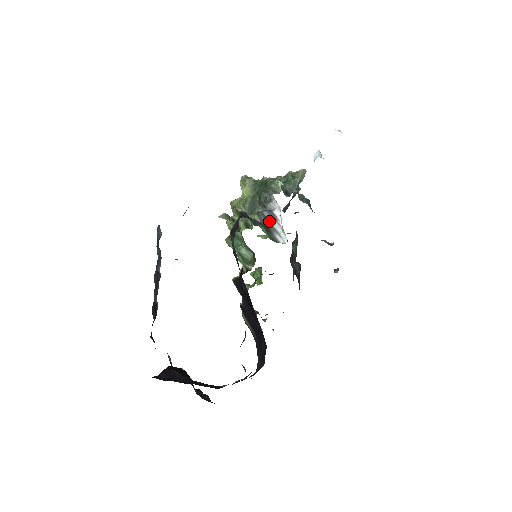
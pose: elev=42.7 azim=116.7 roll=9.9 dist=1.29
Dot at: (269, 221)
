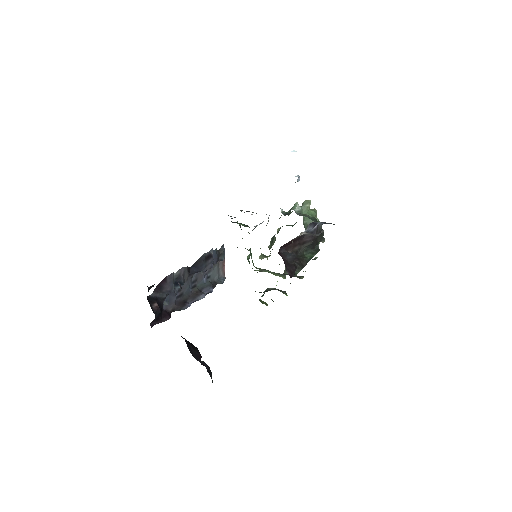
Dot at: occluded
